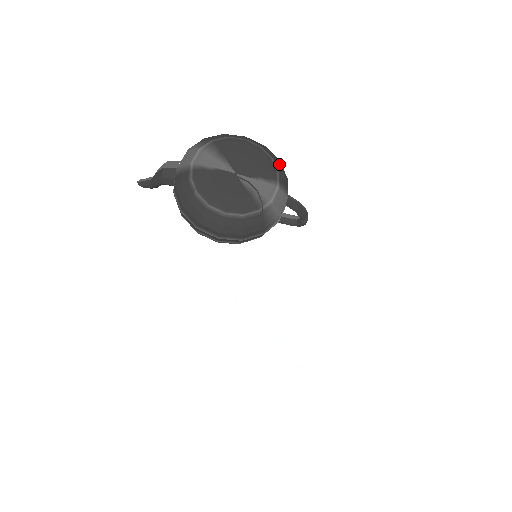
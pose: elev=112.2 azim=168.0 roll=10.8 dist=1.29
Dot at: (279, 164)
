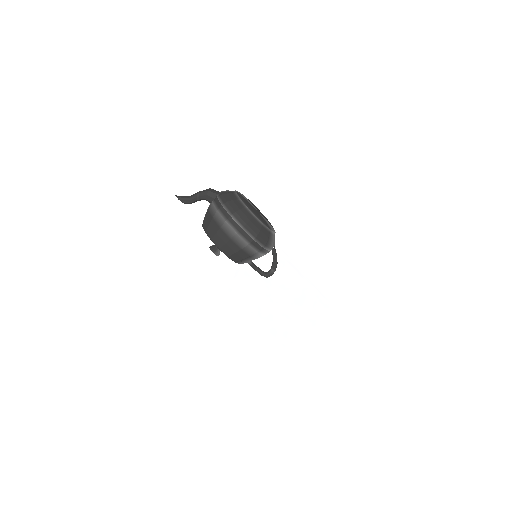
Dot at: occluded
